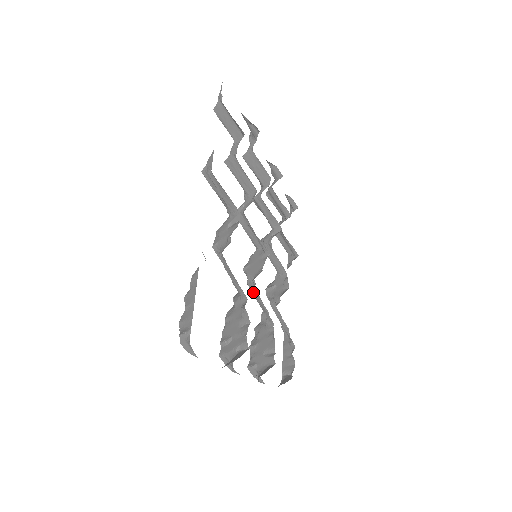
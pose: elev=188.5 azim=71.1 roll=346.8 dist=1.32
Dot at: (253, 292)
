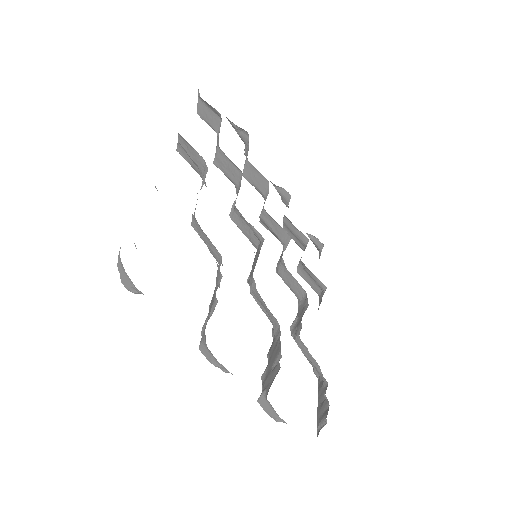
Dot at: (252, 291)
